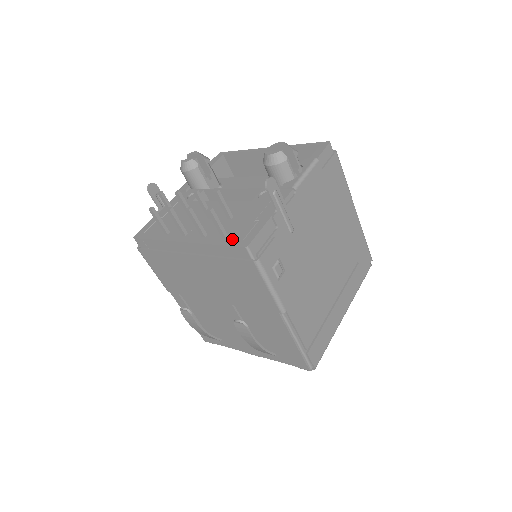
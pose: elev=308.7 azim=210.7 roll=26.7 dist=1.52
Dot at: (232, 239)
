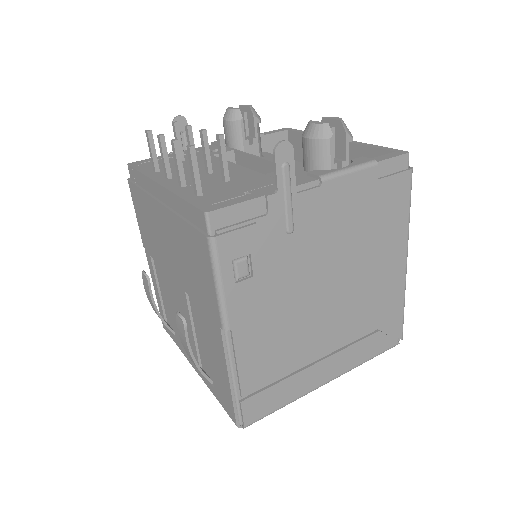
Dot at: (202, 199)
